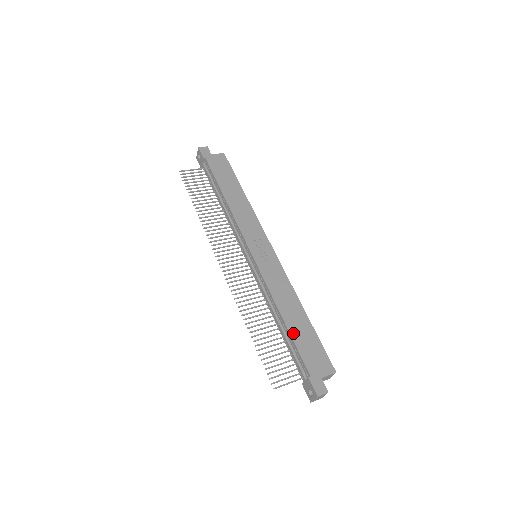
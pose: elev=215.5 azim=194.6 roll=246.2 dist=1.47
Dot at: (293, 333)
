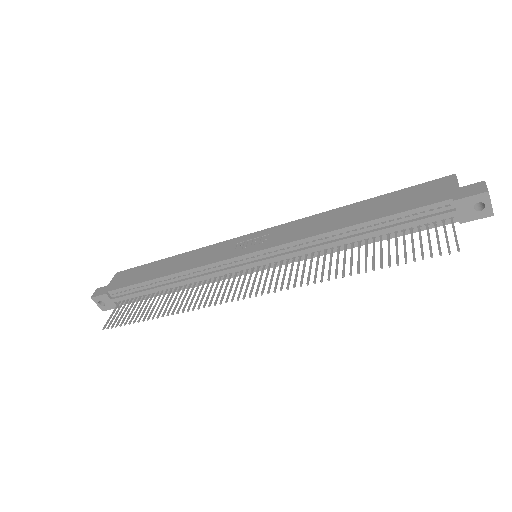
Dot at: (380, 215)
